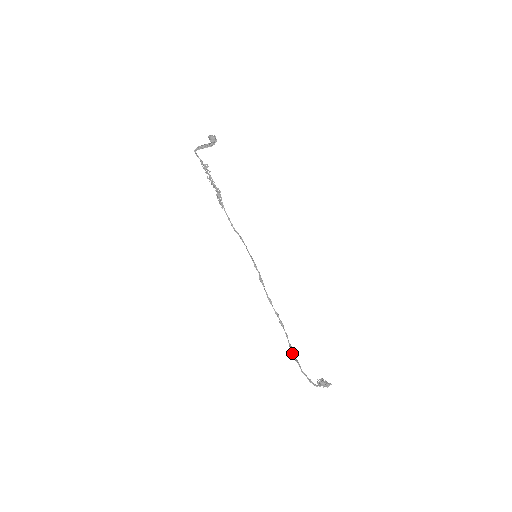
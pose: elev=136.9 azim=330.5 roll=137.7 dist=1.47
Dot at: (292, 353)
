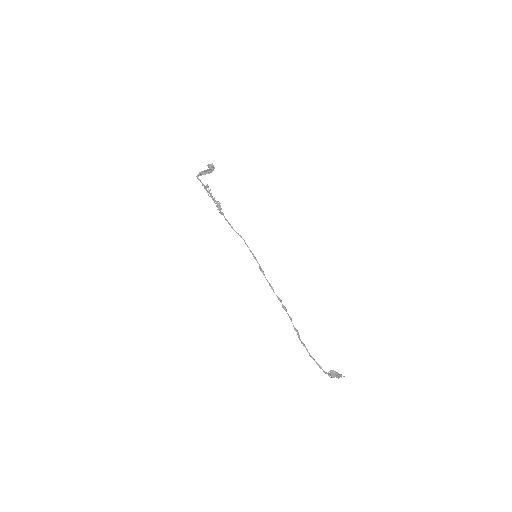
Dot at: (298, 336)
